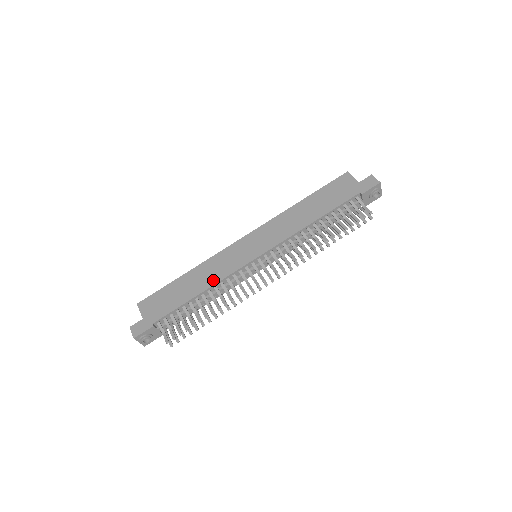
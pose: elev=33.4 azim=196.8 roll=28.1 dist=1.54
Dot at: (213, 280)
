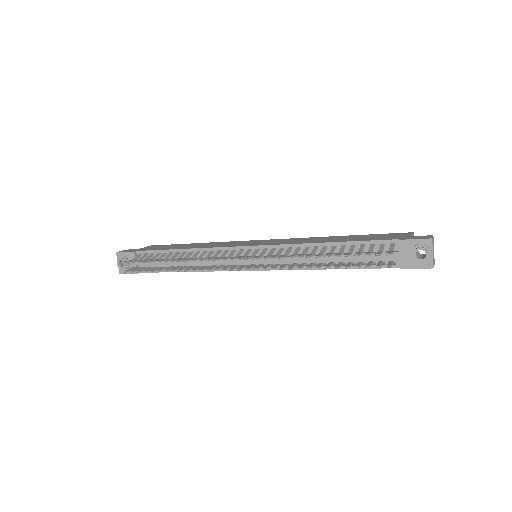
Dot at: (203, 247)
